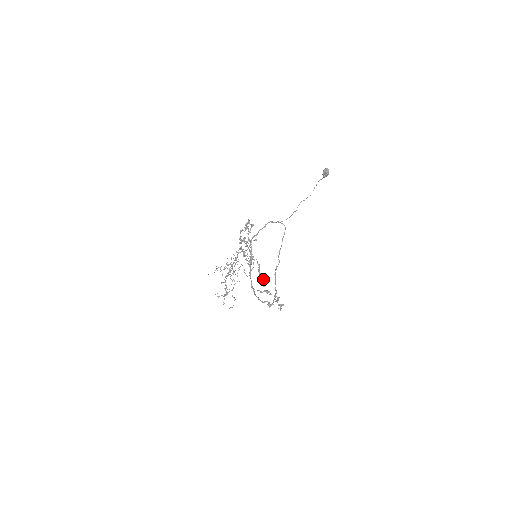
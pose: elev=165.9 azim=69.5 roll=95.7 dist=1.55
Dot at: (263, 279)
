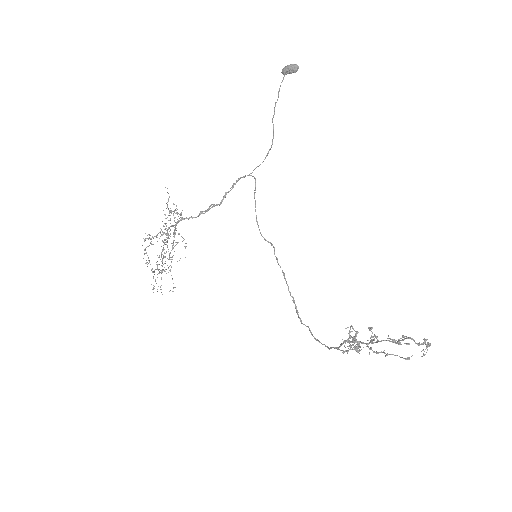
Dot at: occluded
